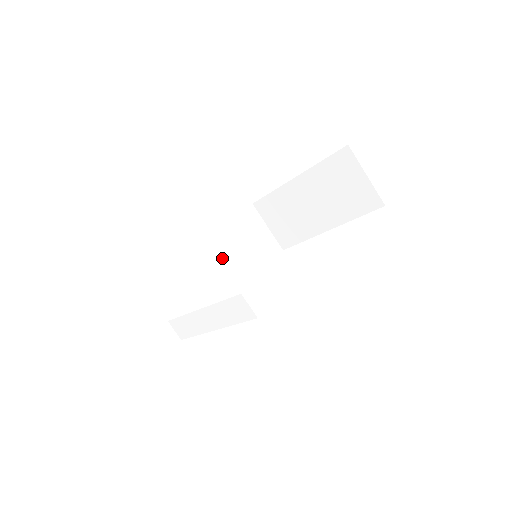
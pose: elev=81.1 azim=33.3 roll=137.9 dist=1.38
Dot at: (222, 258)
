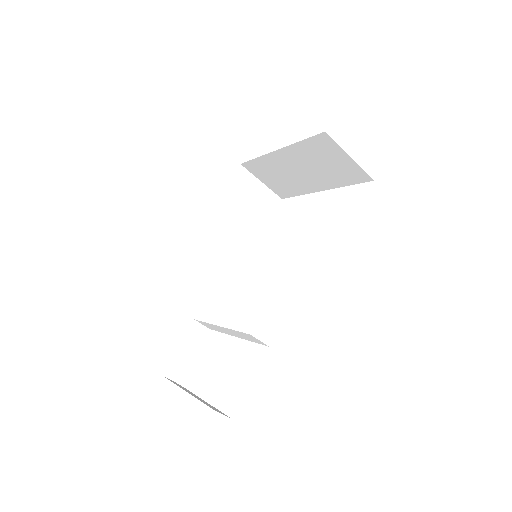
Dot at: (225, 237)
